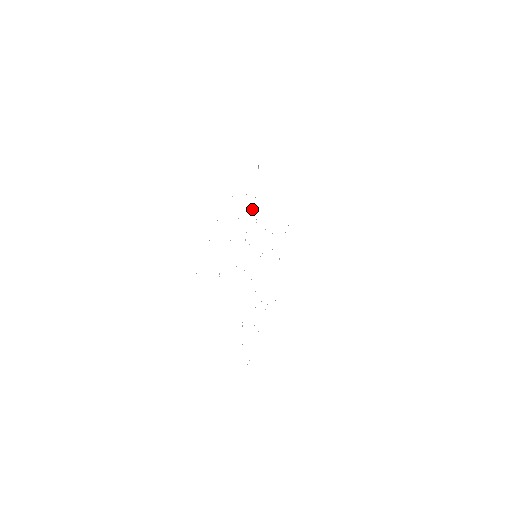
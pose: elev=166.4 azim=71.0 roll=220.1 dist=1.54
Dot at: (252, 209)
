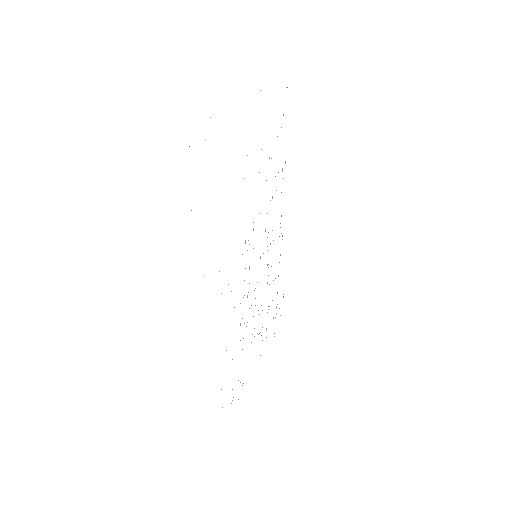
Dot at: occluded
